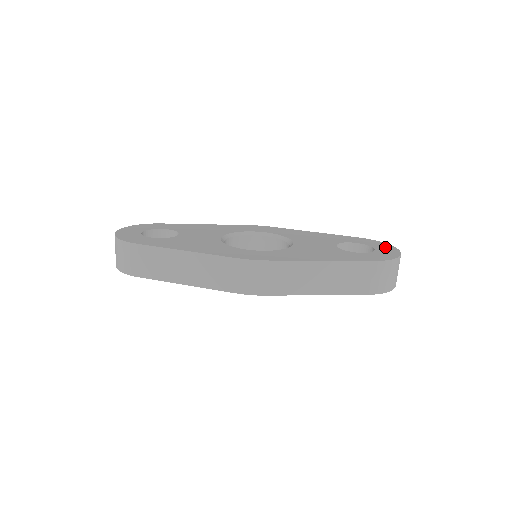
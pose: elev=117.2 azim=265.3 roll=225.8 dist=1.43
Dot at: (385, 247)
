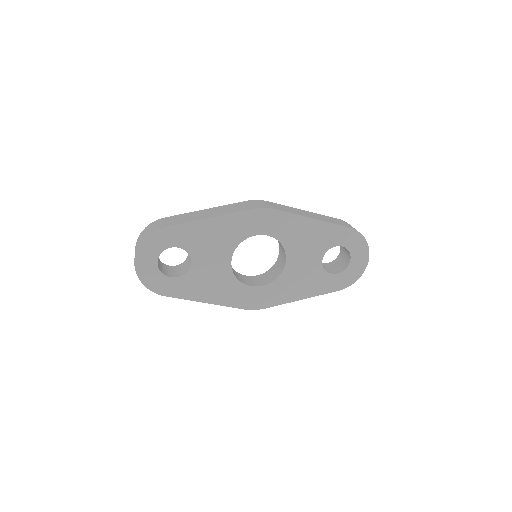
Dot at: occluded
